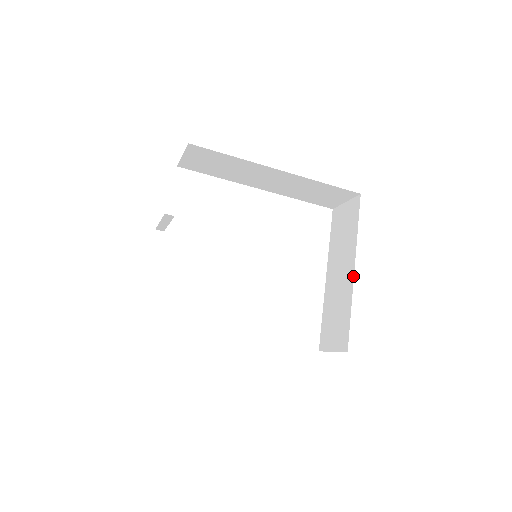
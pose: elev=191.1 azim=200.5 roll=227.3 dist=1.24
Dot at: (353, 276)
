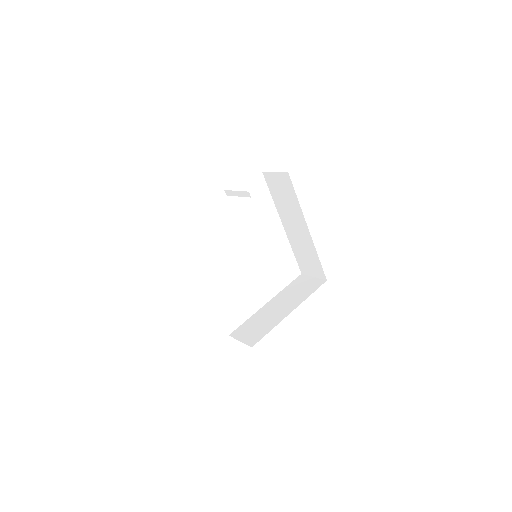
Dot at: (288, 314)
